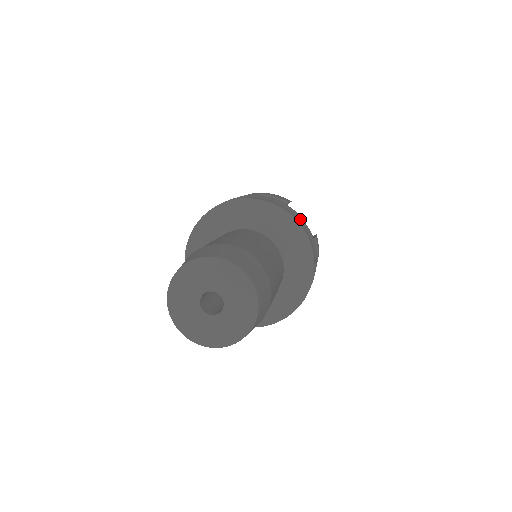
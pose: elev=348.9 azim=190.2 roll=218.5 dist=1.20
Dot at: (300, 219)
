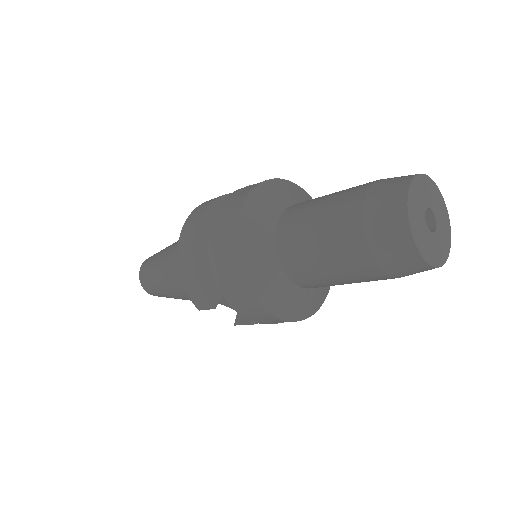
Dot at: occluded
